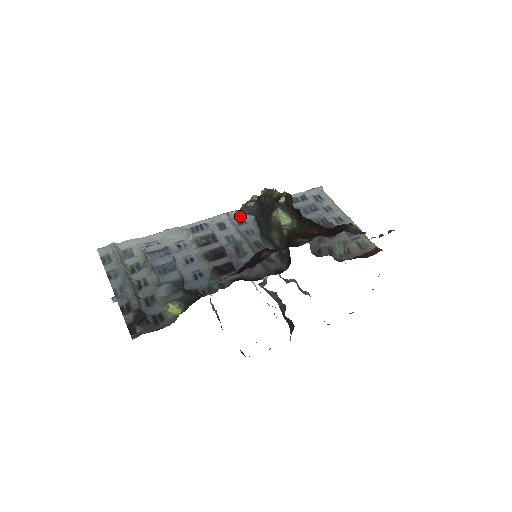
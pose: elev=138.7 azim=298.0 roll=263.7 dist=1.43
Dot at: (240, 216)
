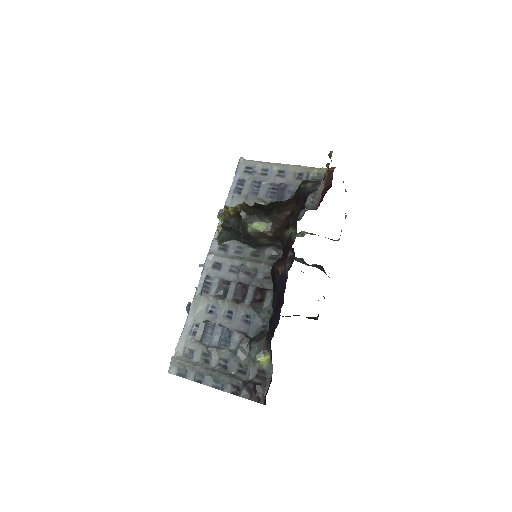
Dot at: (219, 245)
